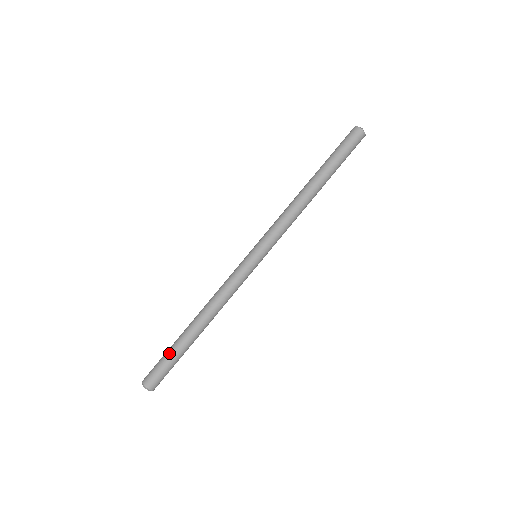
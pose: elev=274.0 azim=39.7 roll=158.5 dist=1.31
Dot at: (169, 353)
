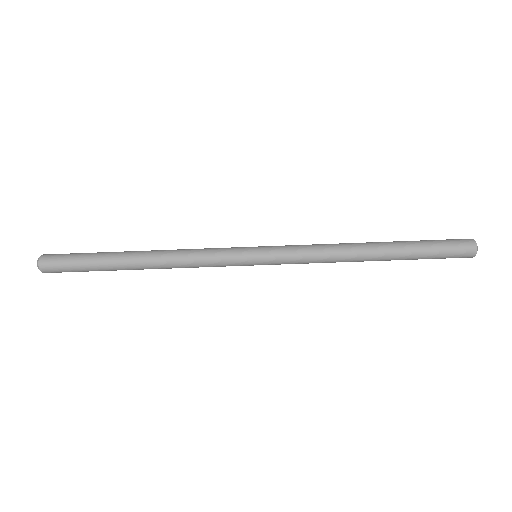
Dot at: (89, 264)
